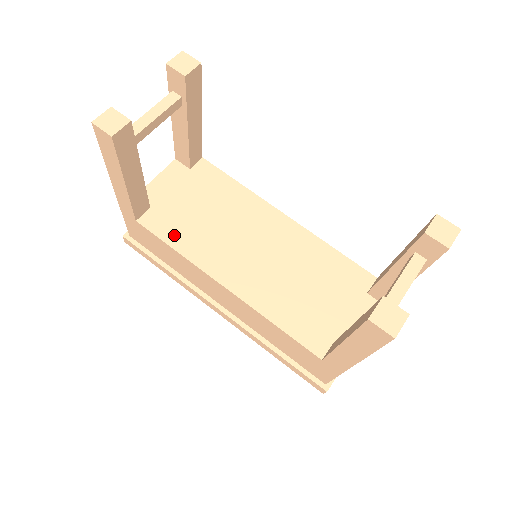
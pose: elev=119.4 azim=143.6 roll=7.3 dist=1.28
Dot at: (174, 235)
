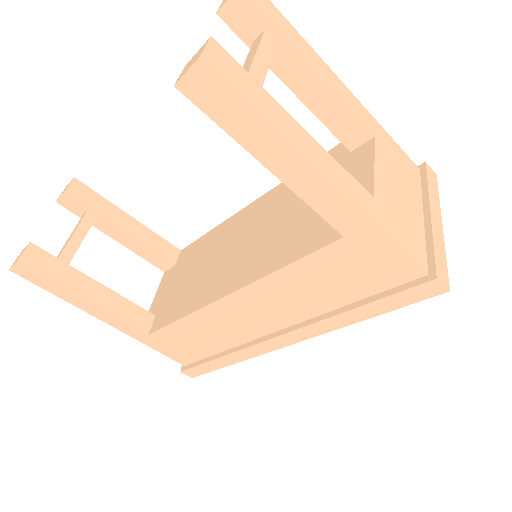
Dot at: (176, 311)
